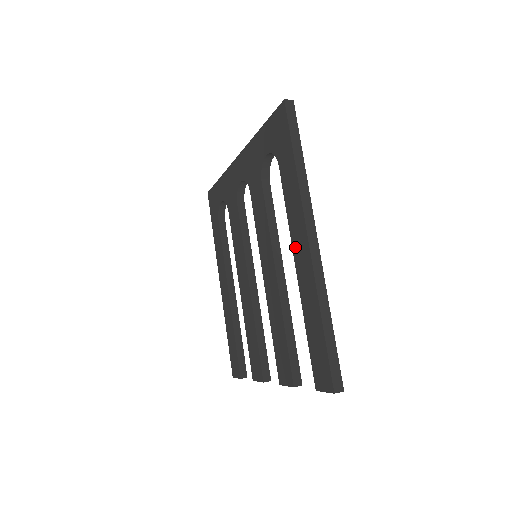
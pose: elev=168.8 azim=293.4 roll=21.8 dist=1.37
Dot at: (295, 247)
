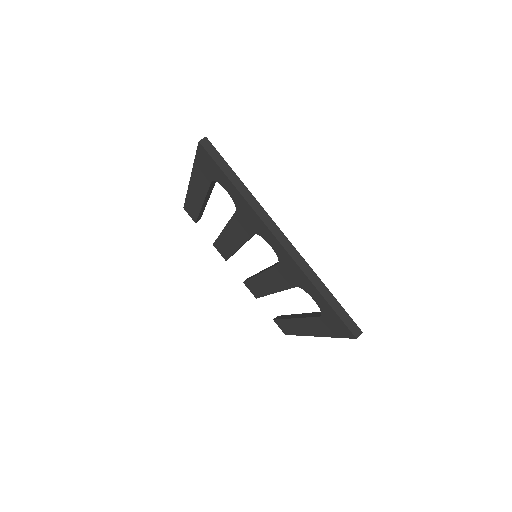
Dot at: (301, 322)
